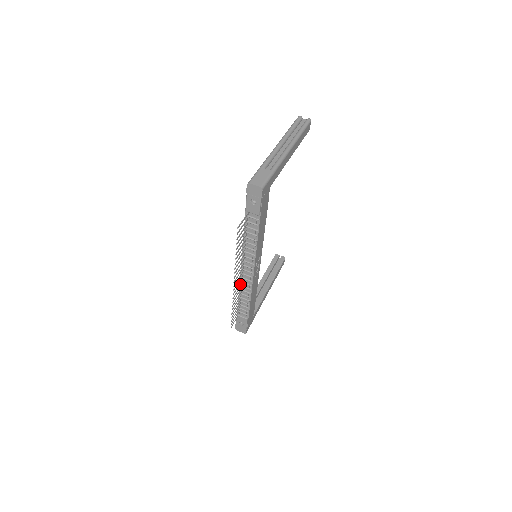
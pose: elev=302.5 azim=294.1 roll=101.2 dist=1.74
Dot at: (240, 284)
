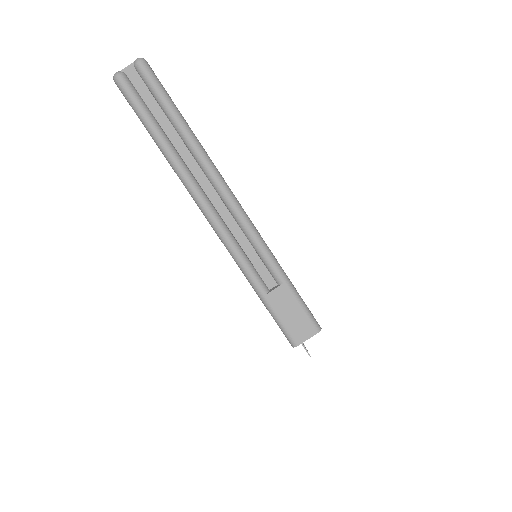
Dot at: occluded
